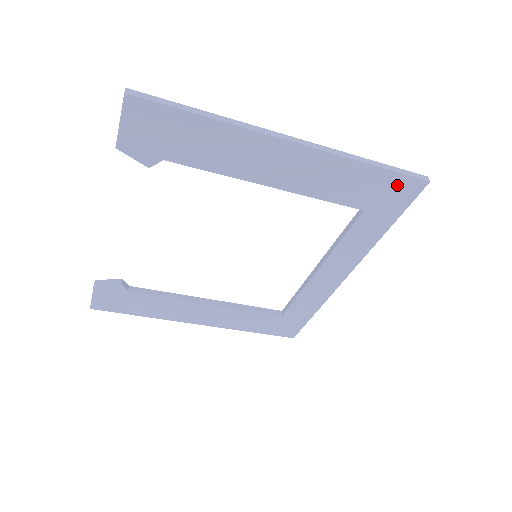
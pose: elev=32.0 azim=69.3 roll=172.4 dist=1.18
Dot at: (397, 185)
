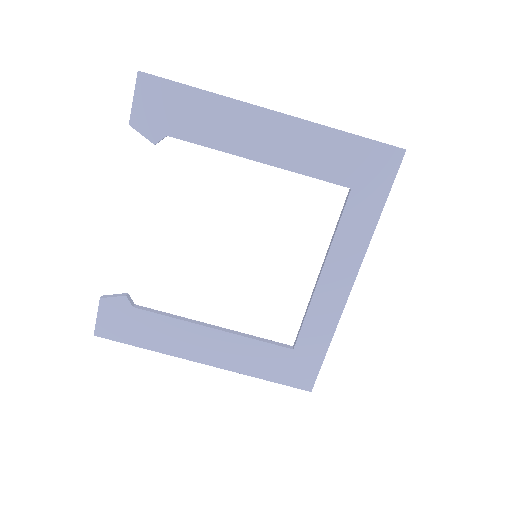
Dot at: (376, 155)
